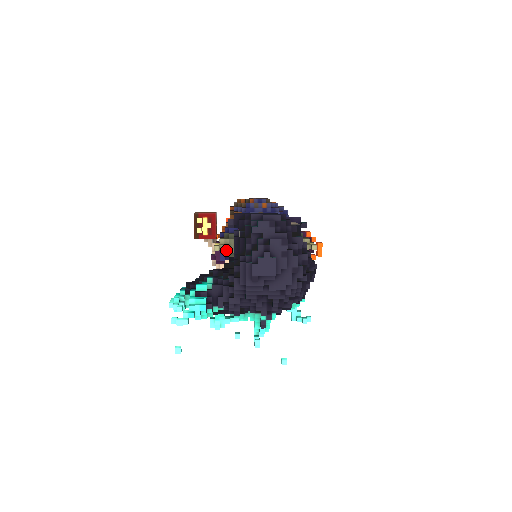
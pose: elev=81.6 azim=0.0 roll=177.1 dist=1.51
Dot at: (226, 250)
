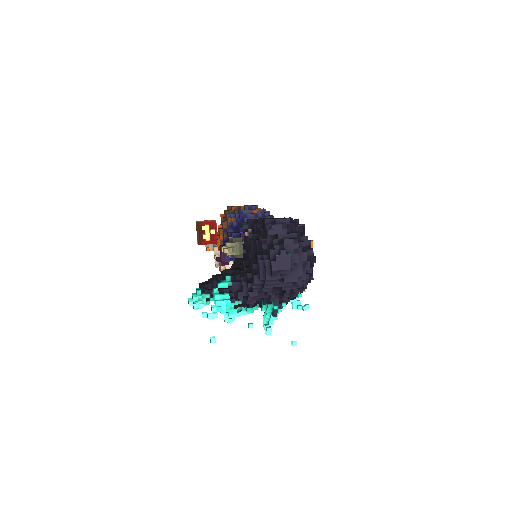
Dot at: (232, 252)
